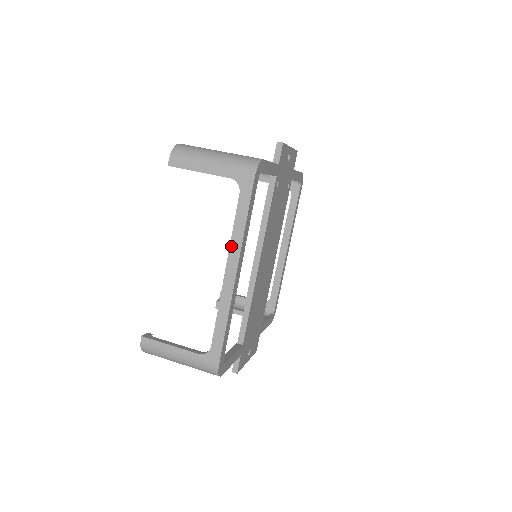
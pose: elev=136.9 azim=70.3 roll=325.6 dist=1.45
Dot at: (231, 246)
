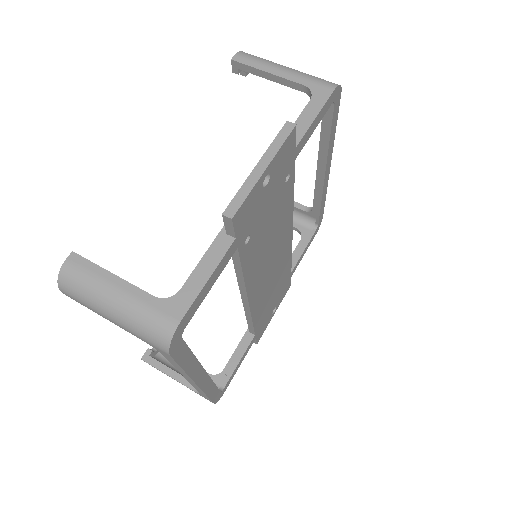
Dot at: (180, 372)
